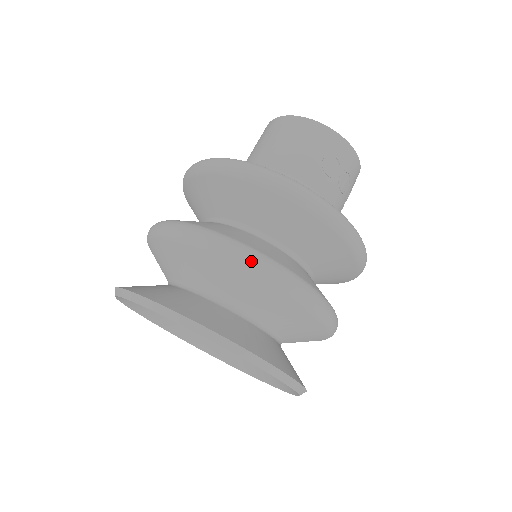
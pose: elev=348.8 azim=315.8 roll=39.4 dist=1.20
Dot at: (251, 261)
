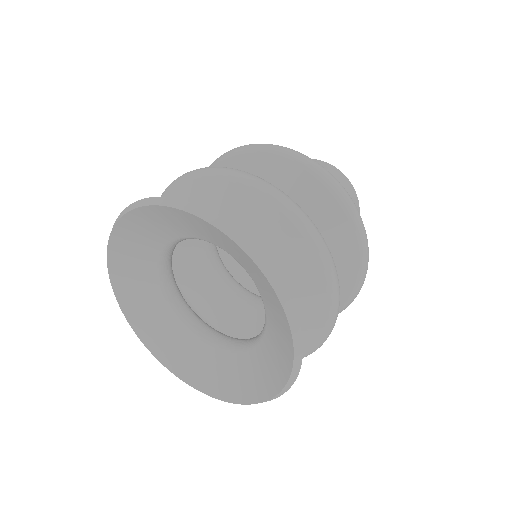
Dot at: (221, 169)
